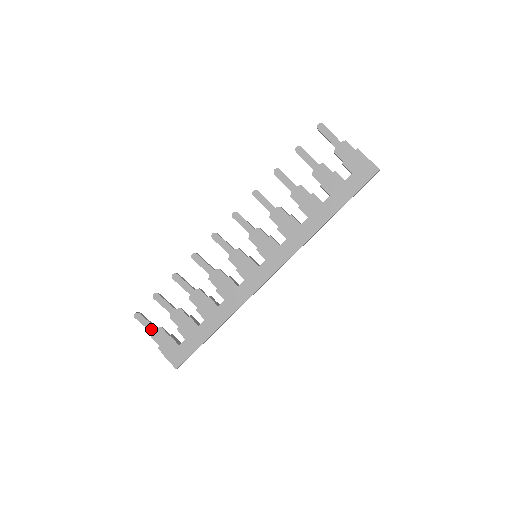
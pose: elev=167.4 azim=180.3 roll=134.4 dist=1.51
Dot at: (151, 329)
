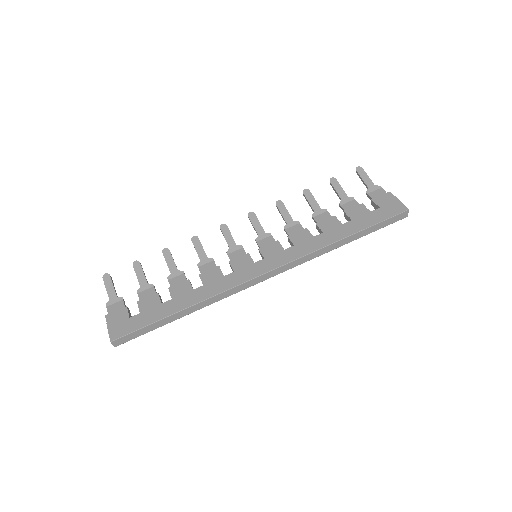
Dot at: (111, 296)
